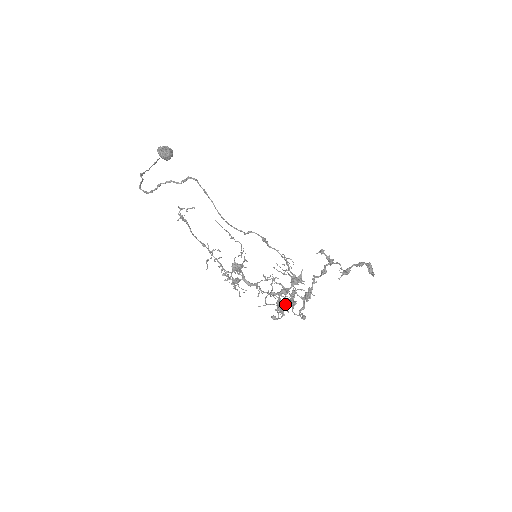
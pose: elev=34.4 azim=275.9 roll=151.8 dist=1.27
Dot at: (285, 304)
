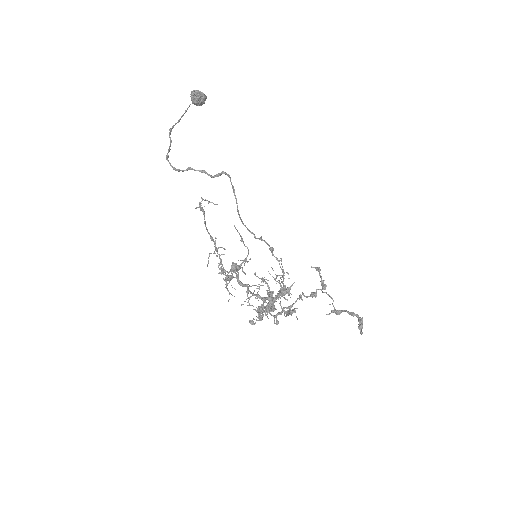
Dot at: (265, 308)
